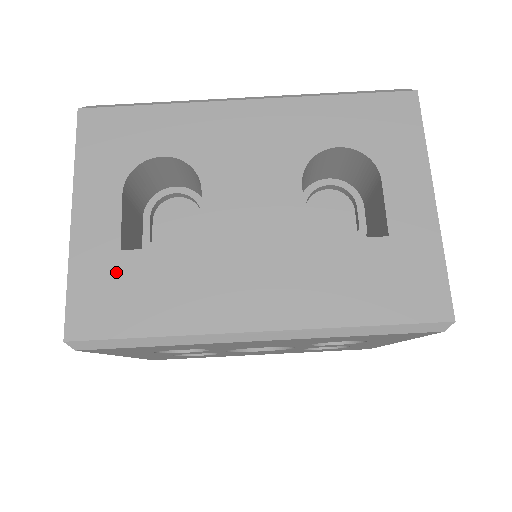
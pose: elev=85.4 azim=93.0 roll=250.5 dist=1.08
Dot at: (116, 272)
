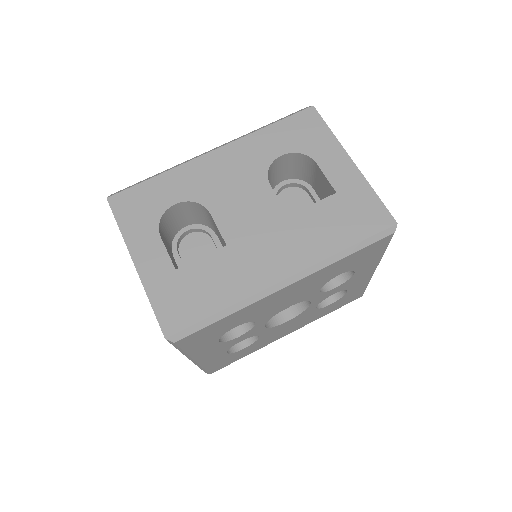
Dot at: (179, 283)
